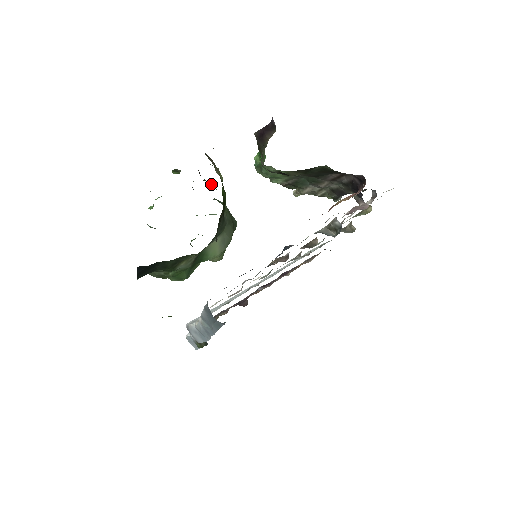
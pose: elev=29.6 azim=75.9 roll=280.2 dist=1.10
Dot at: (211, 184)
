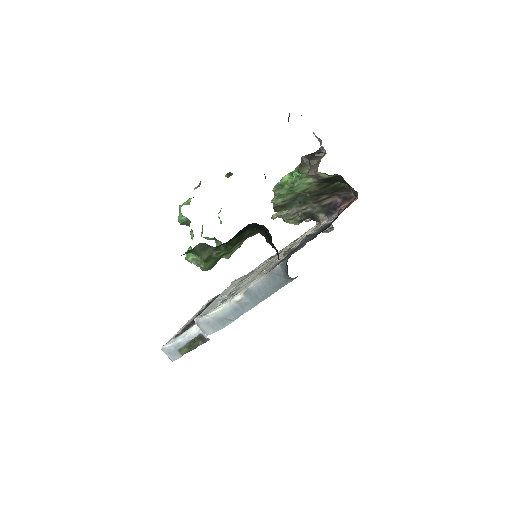
Dot at: occluded
